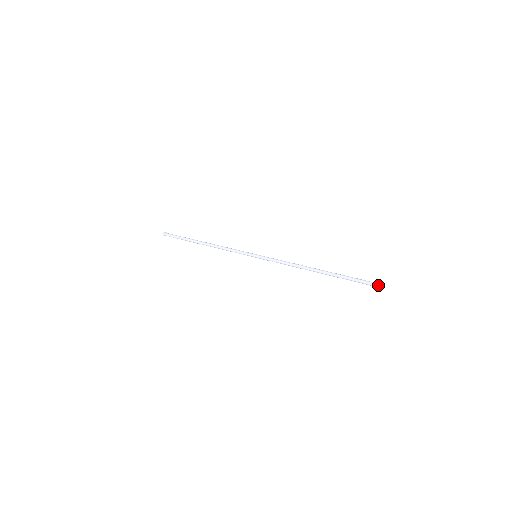
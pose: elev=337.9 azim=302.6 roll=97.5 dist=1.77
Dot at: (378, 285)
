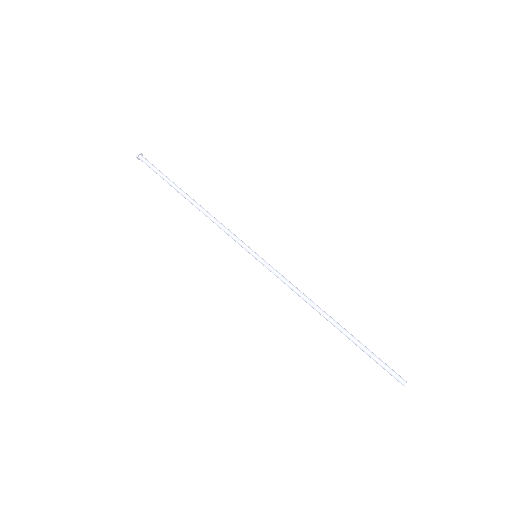
Dot at: occluded
